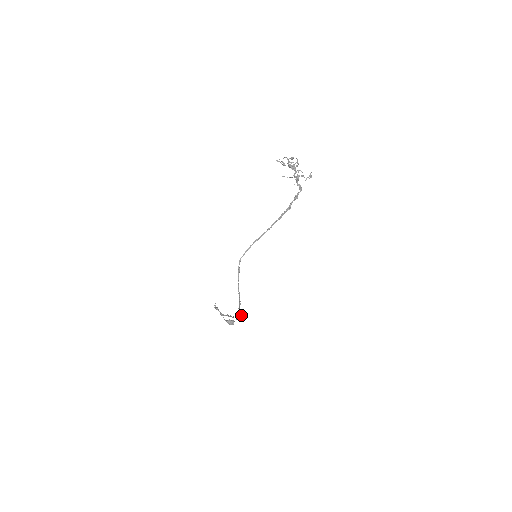
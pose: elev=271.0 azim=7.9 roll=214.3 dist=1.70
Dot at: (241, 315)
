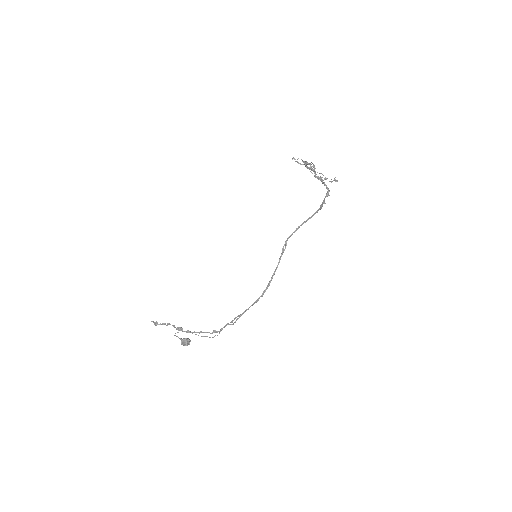
Dot at: (235, 322)
